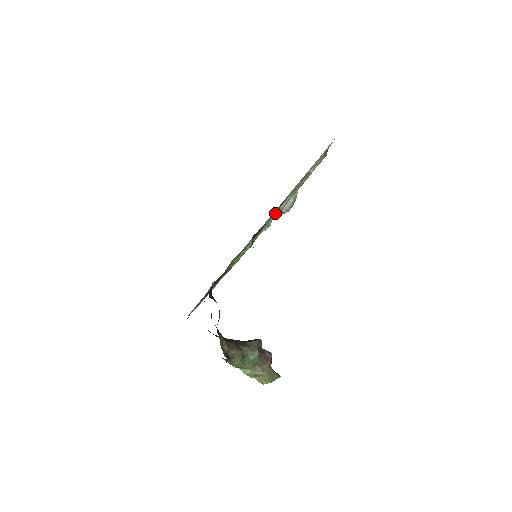
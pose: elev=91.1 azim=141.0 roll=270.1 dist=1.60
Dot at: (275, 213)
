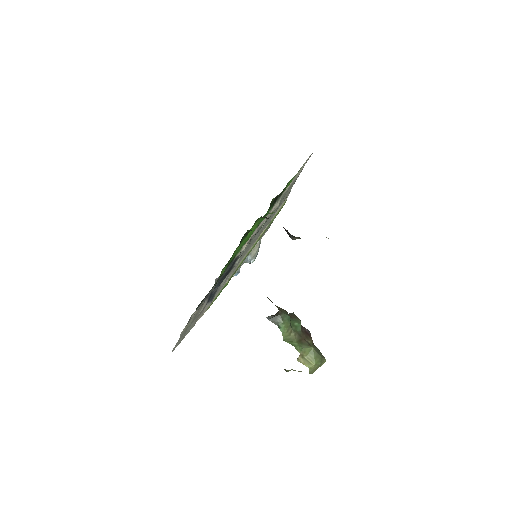
Dot at: (272, 209)
